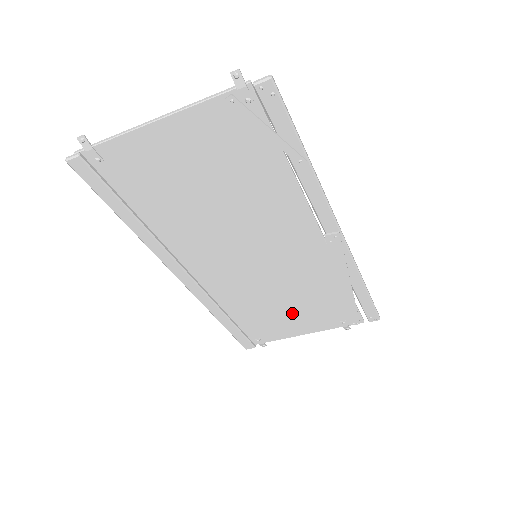
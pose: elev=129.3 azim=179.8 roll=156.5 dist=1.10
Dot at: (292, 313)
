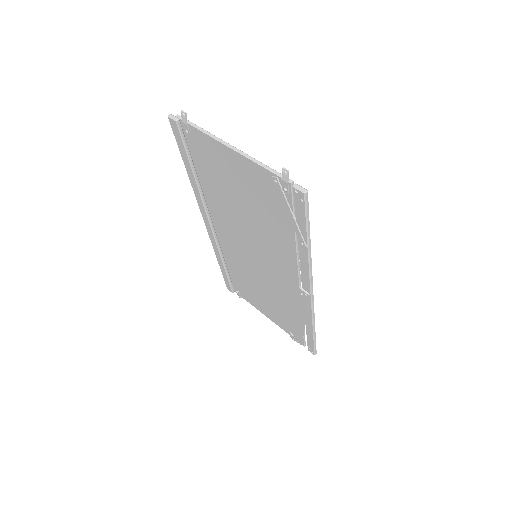
Dot at: (264, 300)
